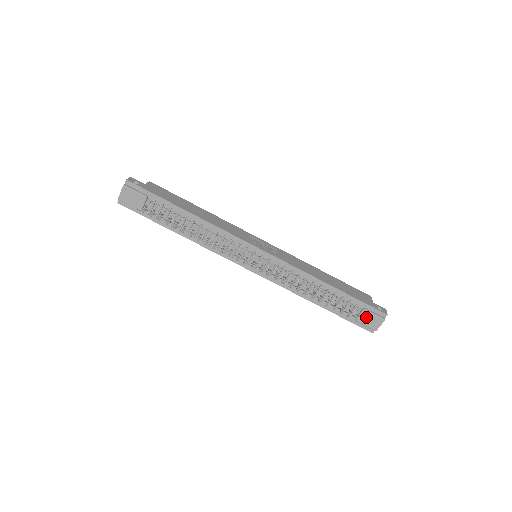
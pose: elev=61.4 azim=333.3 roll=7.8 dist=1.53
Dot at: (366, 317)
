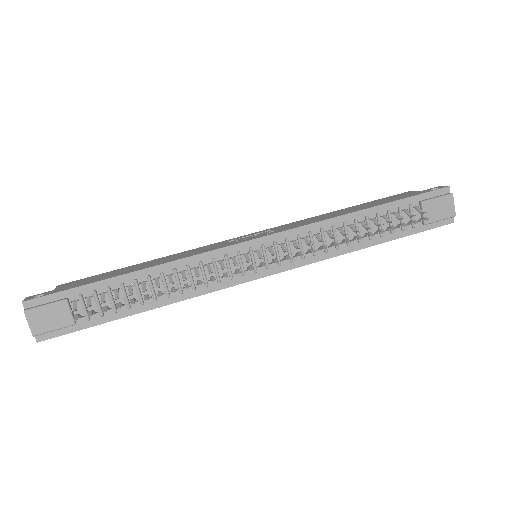
Dot at: (432, 209)
